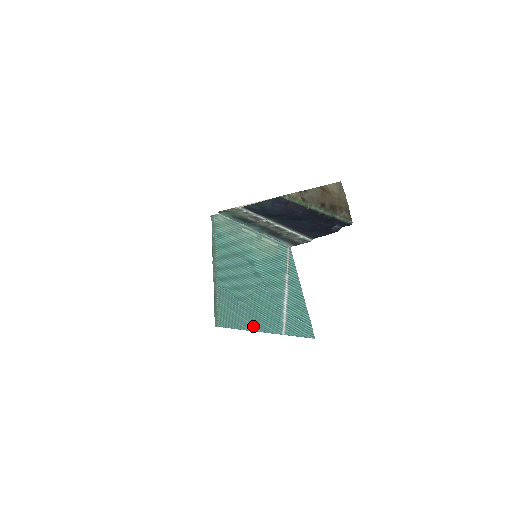
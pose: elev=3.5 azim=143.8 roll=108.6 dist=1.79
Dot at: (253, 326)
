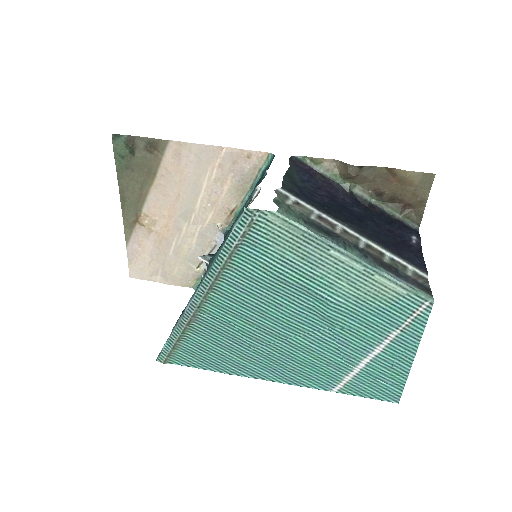
Dot at: (266, 374)
